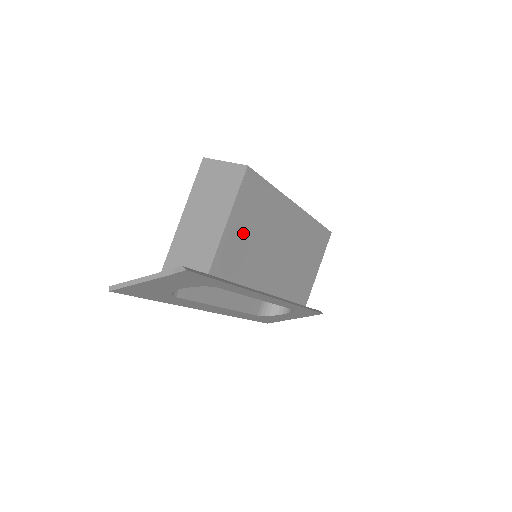
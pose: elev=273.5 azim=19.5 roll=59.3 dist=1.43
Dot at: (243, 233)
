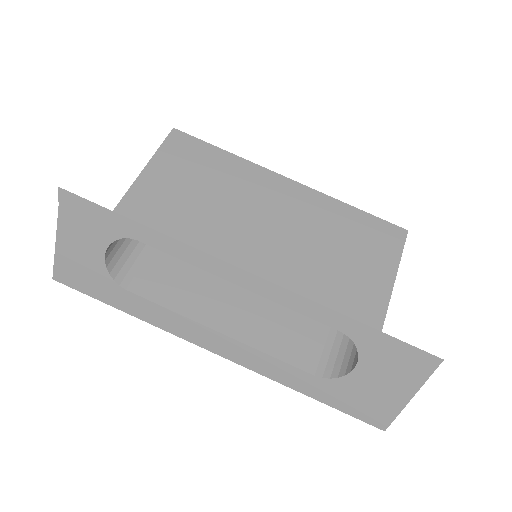
Dot at: (175, 186)
